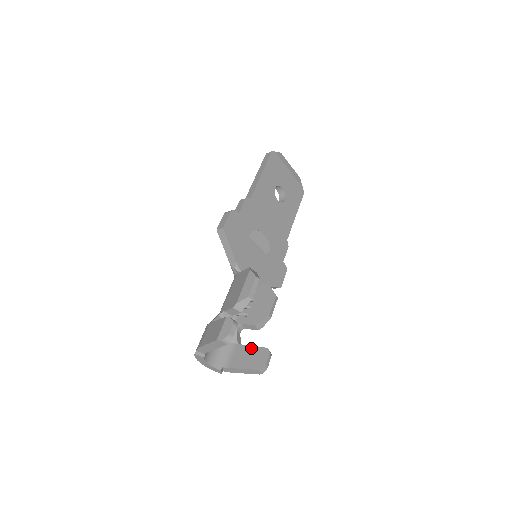
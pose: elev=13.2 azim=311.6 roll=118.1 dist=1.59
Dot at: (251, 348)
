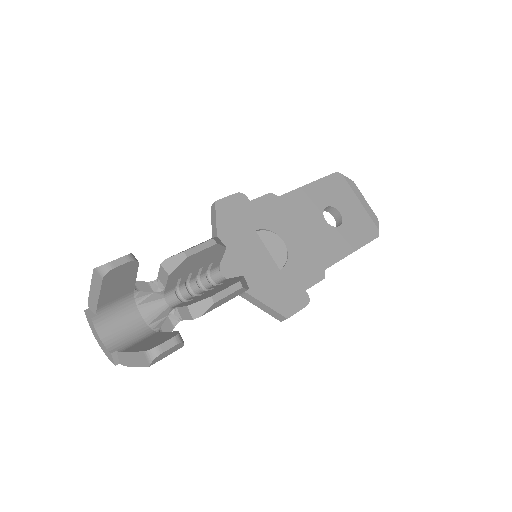
Dot at: (164, 333)
